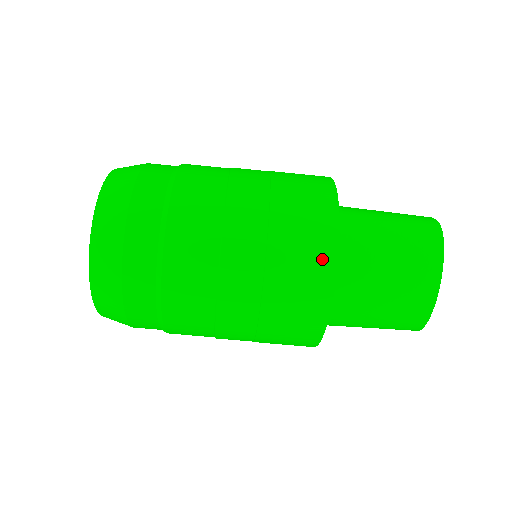
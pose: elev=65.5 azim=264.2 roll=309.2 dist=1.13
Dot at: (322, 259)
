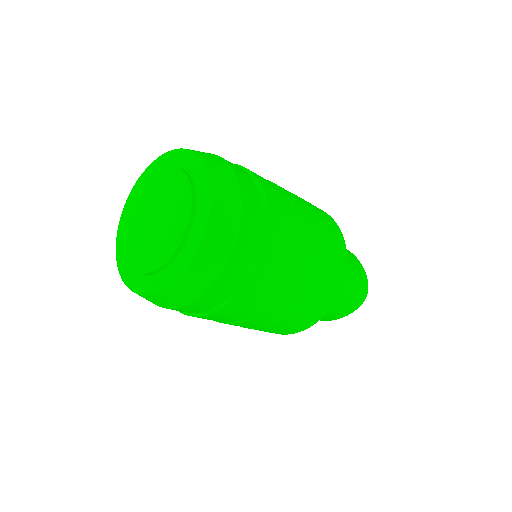
Dot at: (305, 325)
